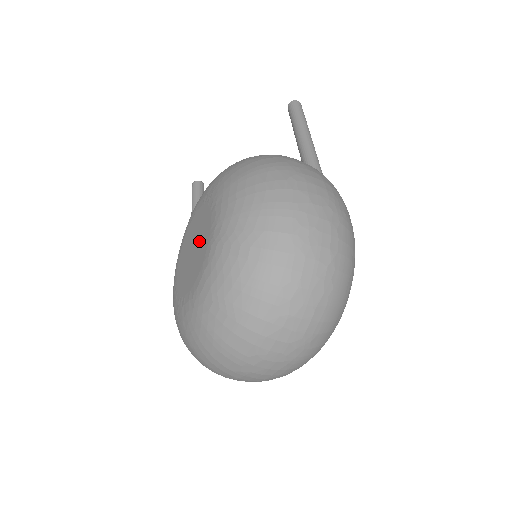
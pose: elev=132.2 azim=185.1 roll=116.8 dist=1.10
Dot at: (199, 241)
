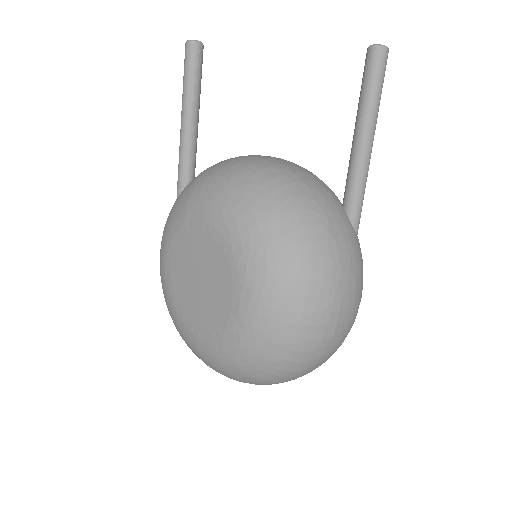
Dot at: (211, 291)
